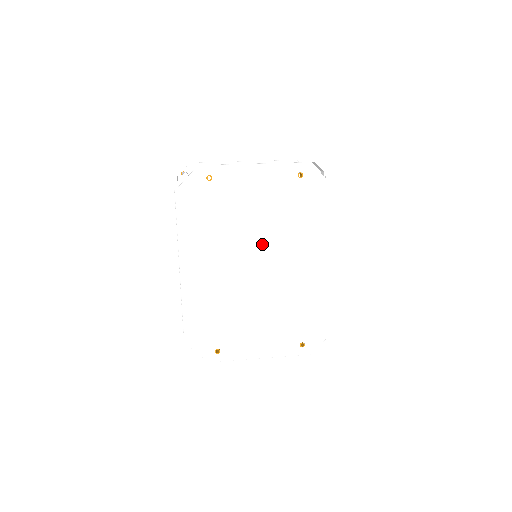
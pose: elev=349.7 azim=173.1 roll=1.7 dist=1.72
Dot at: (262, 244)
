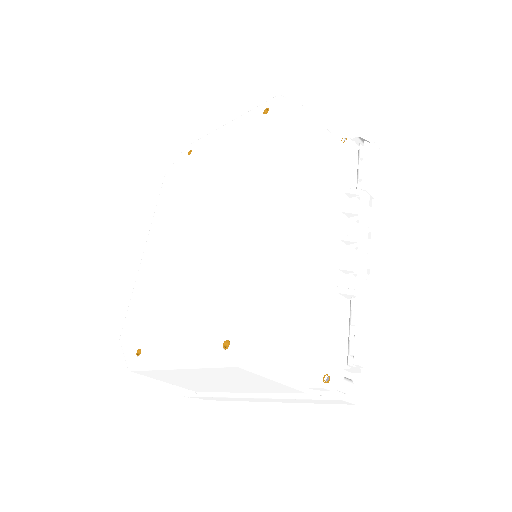
Dot at: (214, 202)
